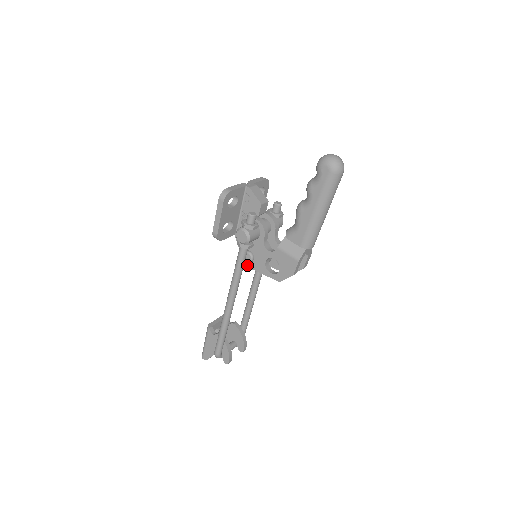
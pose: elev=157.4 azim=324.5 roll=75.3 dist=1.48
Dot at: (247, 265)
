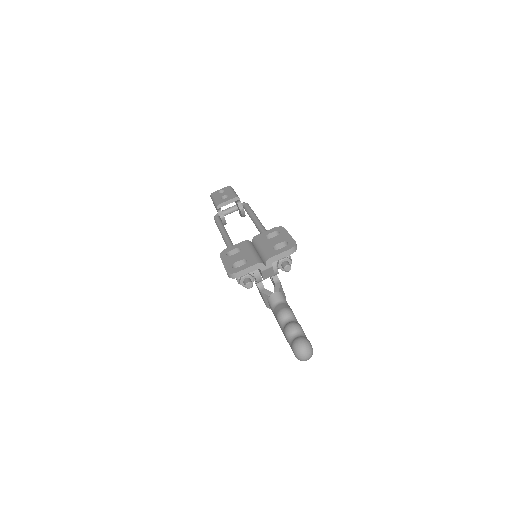
Dot at: occluded
